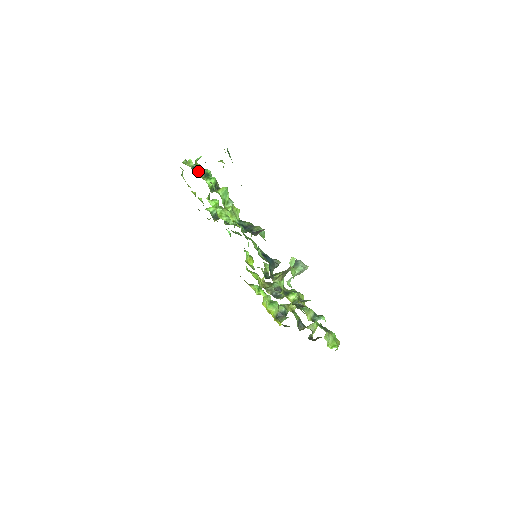
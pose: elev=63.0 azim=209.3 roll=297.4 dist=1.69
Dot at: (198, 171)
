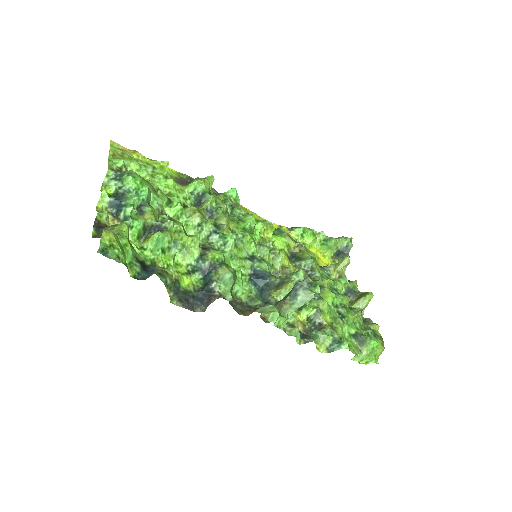
Dot at: (117, 210)
